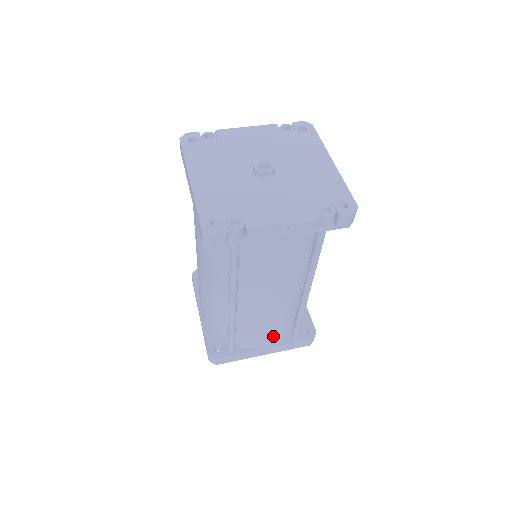
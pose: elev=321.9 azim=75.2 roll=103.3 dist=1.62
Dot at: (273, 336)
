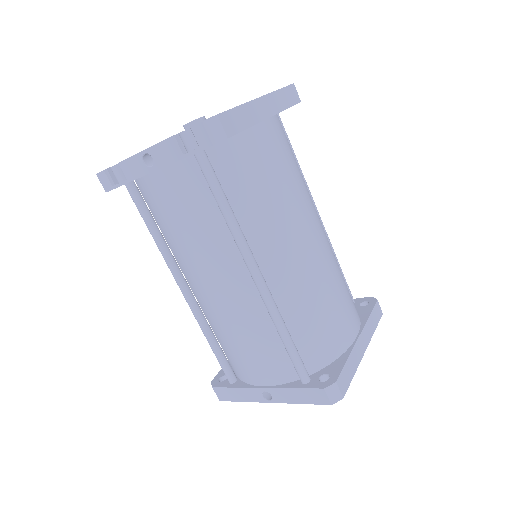
Dot at: (262, 365)
